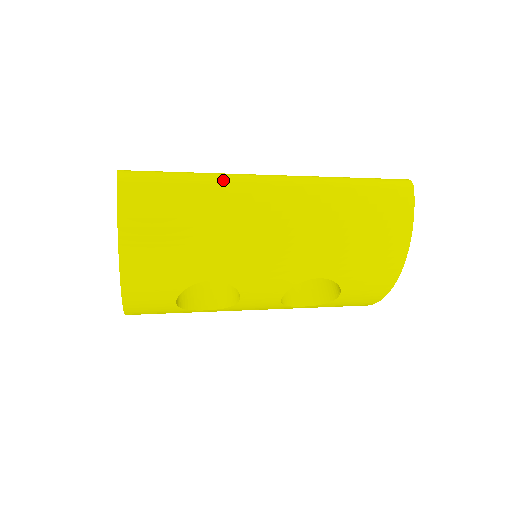
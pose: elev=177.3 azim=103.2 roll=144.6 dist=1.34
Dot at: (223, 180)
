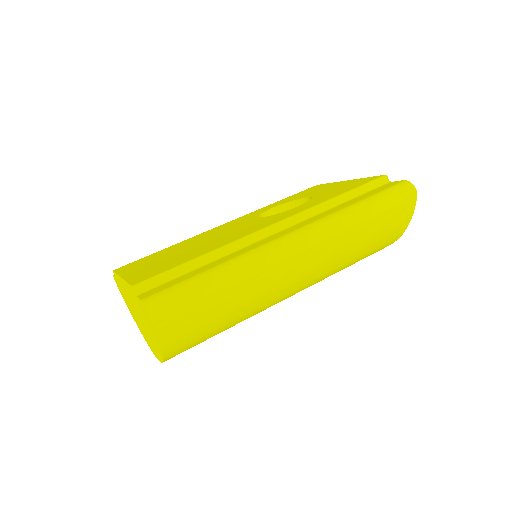
Dot at: (253, 272)
